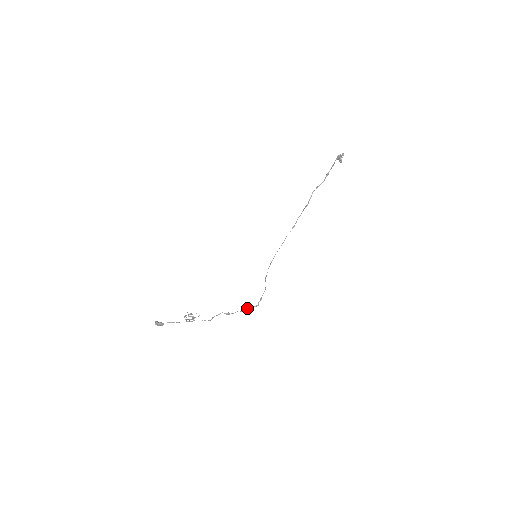
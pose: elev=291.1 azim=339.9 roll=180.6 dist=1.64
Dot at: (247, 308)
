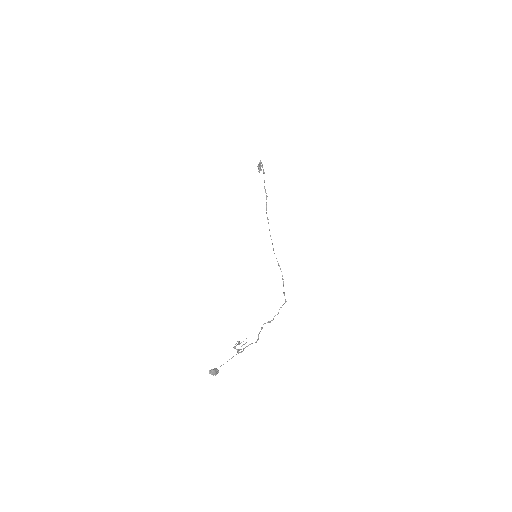
Dot at: (281, 307)
